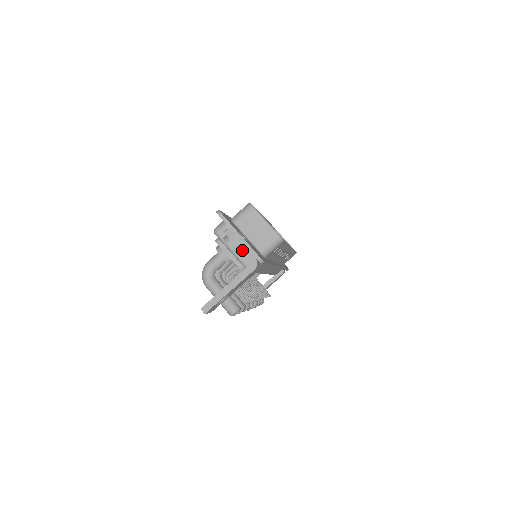
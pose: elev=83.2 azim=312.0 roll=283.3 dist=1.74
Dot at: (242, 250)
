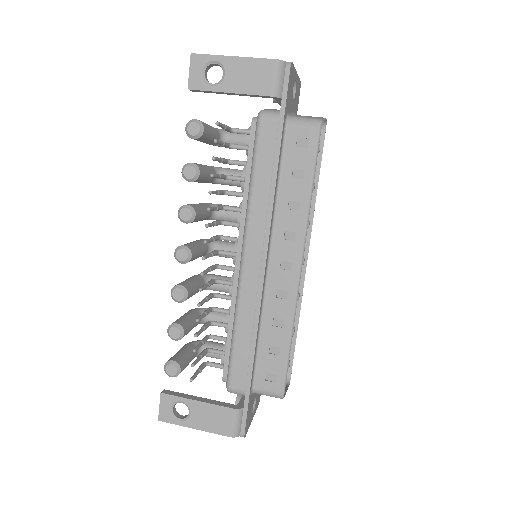
Dot at: occluded
